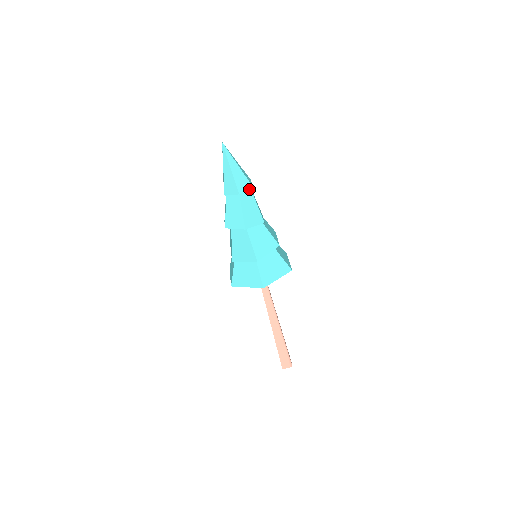
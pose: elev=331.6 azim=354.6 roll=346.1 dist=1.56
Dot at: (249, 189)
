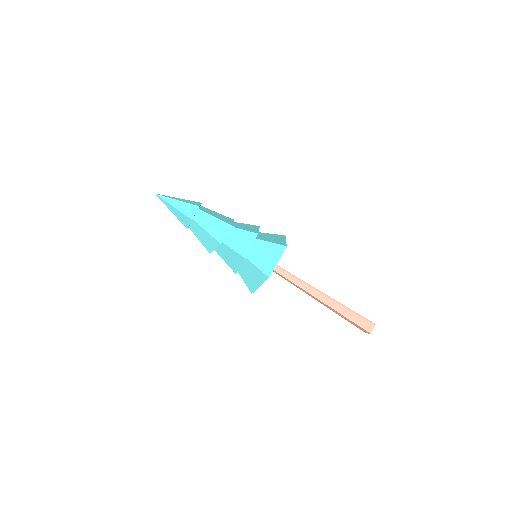
Dot at: (194, 221)
